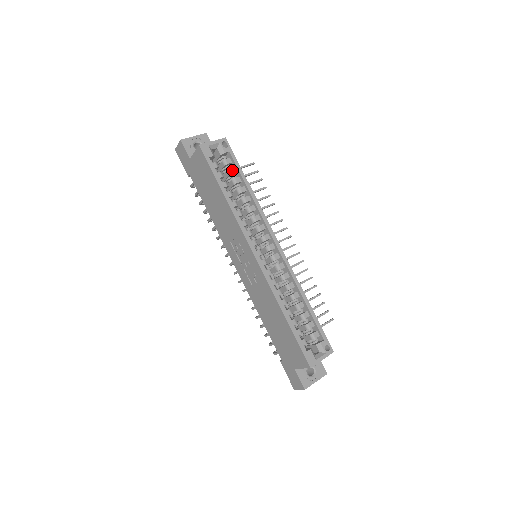
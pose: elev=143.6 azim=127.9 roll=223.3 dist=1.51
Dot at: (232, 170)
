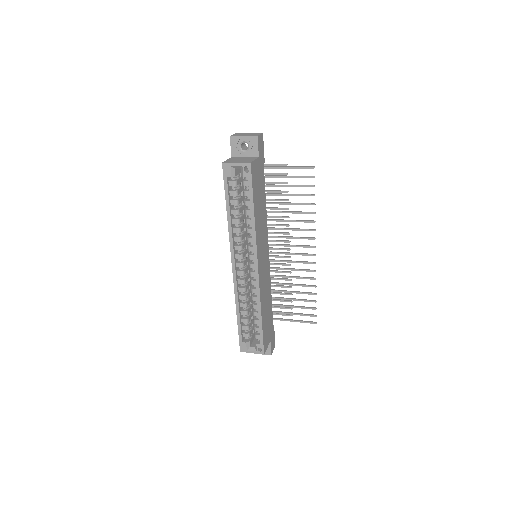
Dot at: (246, 193)
